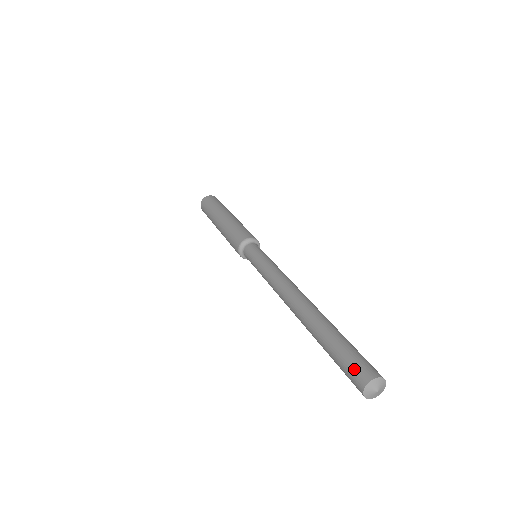
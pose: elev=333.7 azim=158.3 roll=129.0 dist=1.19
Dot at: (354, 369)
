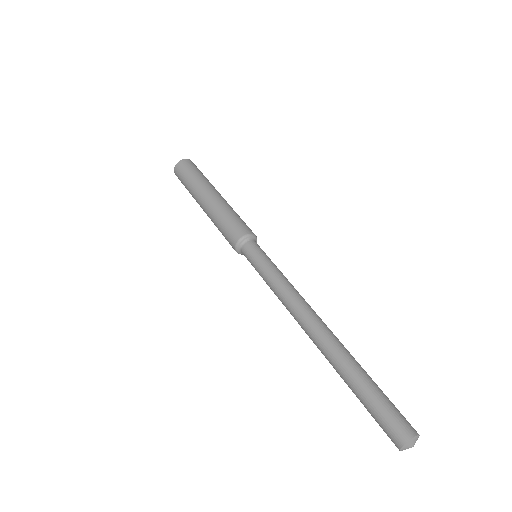
Dot at: (385, 431)
